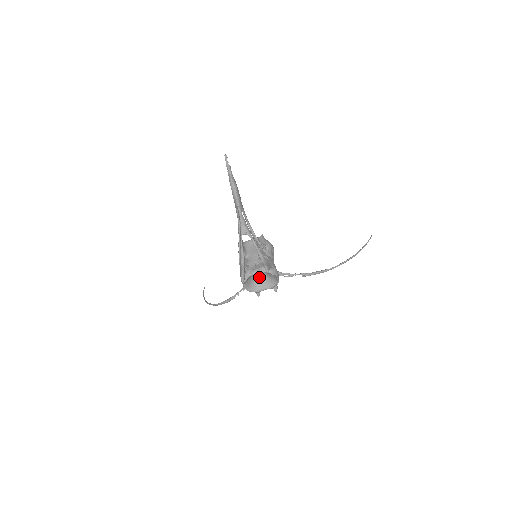
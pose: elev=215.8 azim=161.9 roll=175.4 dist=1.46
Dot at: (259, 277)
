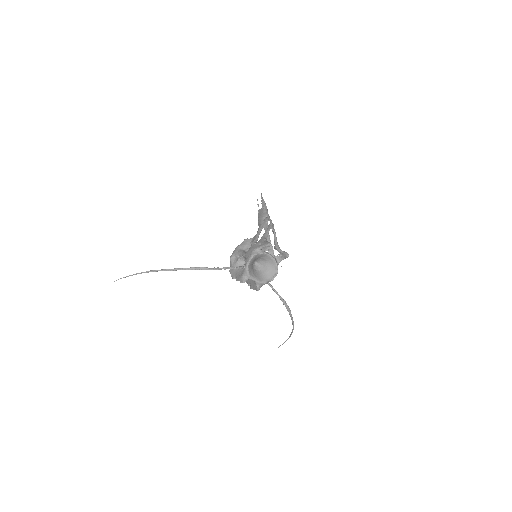
Dot at: (254, 269)
